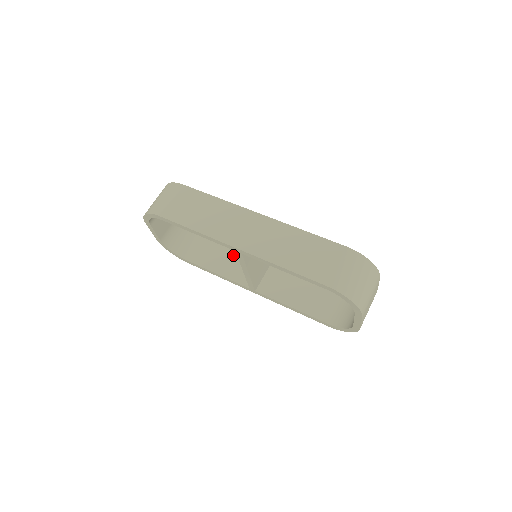
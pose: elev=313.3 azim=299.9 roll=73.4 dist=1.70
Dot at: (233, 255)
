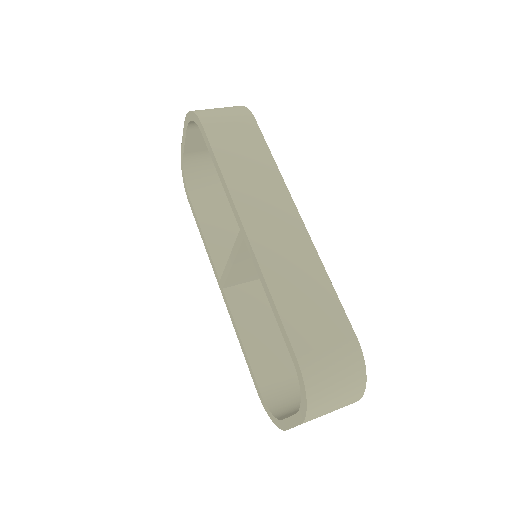
Dot at: (236, 235)
